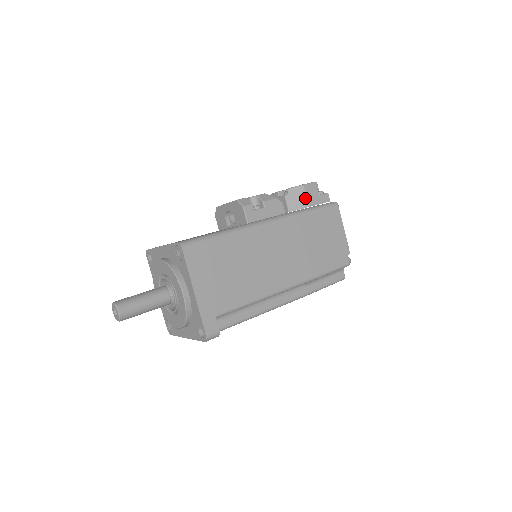
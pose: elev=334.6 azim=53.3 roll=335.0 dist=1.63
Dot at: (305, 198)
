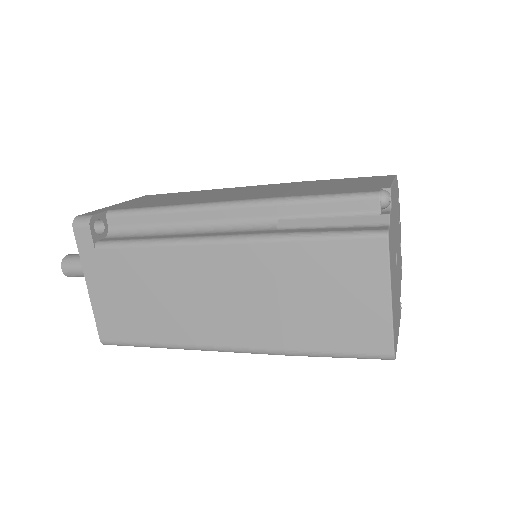
Dot at: occluded
